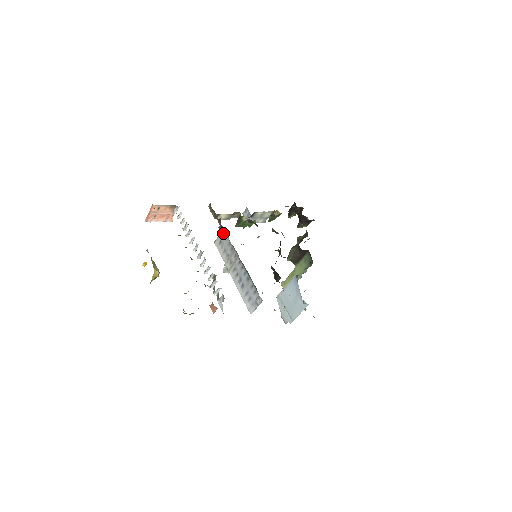
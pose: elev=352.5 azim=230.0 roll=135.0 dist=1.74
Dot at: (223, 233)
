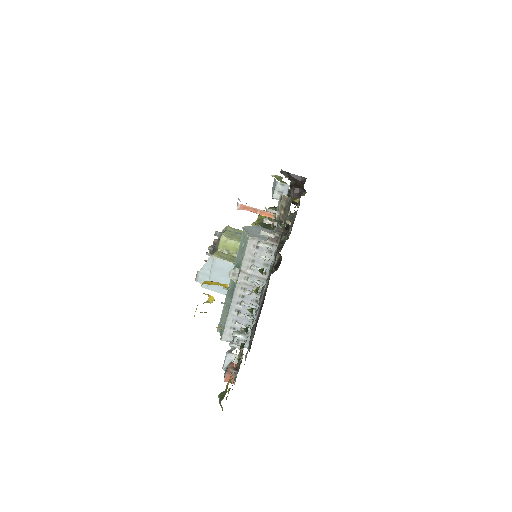
Dot at: occluded
